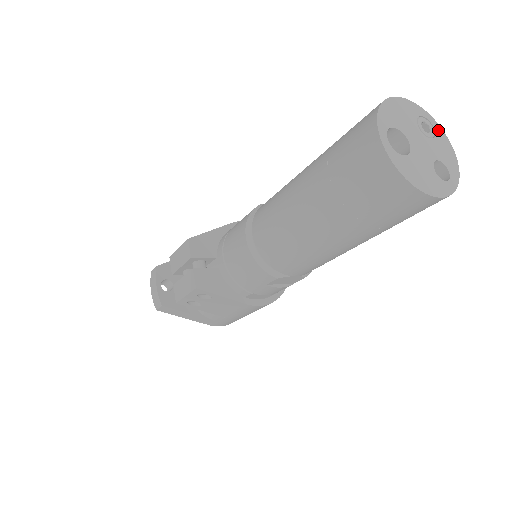
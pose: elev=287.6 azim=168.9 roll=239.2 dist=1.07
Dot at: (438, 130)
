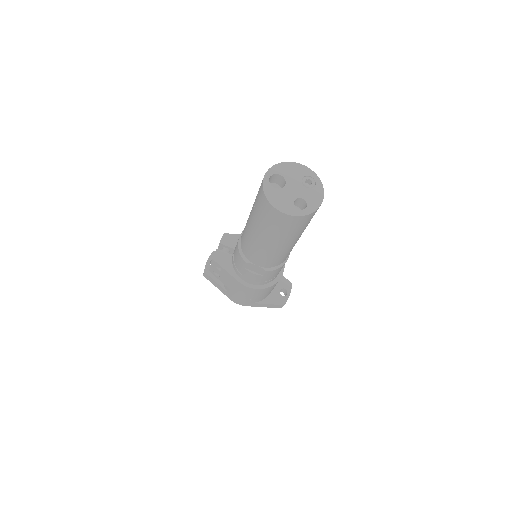
Dot at: (319, 186)
